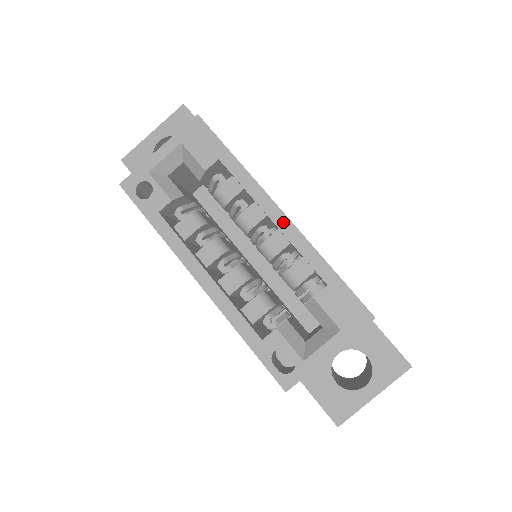
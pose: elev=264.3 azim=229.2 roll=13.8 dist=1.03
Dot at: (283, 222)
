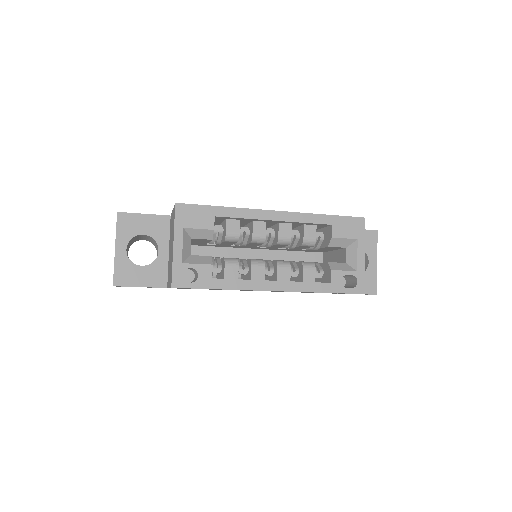
Dot at: (282, 216)
